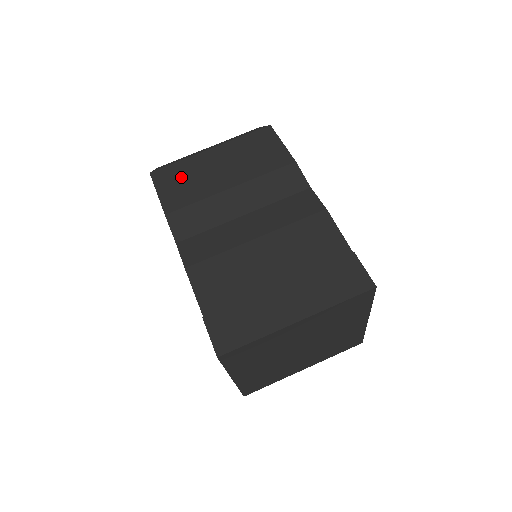
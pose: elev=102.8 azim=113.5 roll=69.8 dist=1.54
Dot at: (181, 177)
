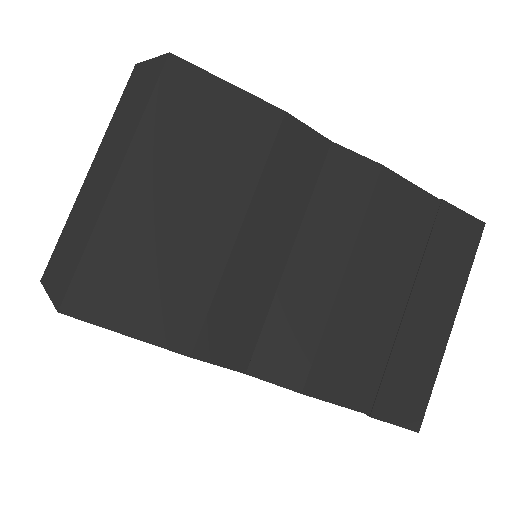
Dot at: (133, 275)
